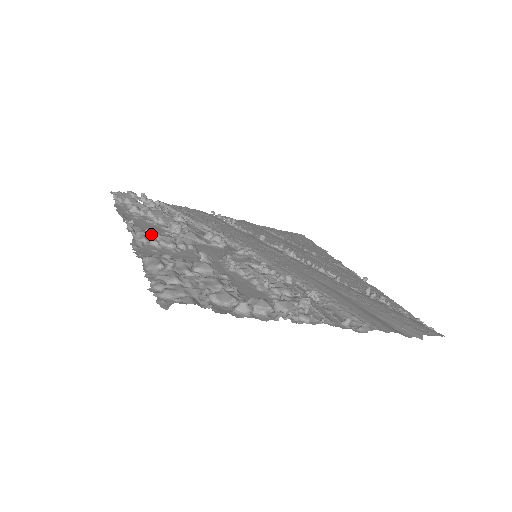
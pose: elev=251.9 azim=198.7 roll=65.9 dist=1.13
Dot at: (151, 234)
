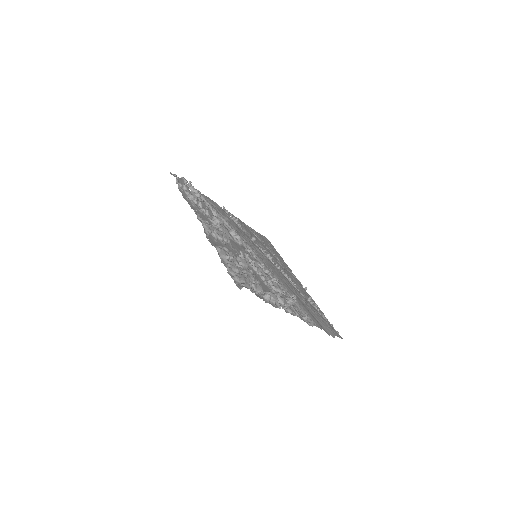
Dot at: (212, 227)
